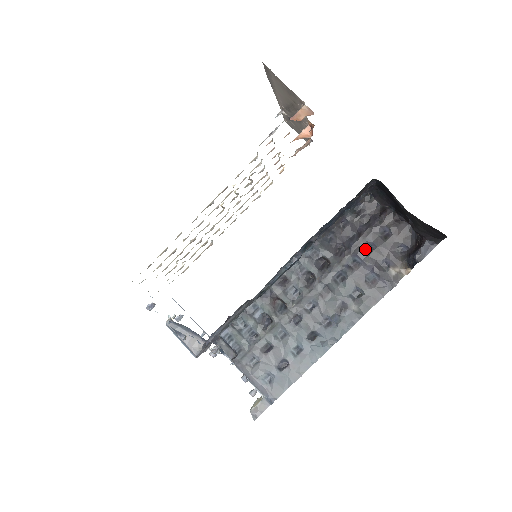
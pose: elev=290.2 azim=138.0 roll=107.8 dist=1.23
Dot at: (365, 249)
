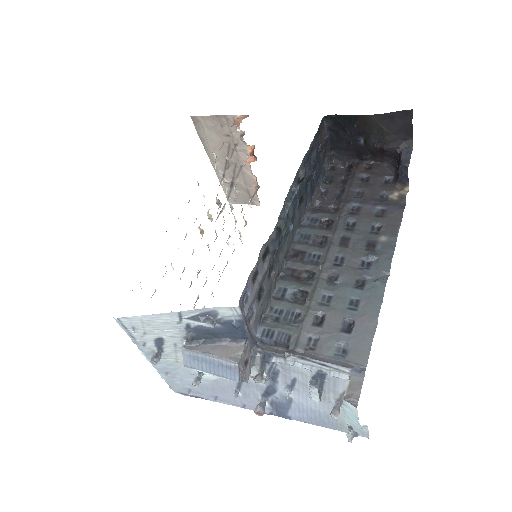
Dot at: (356, 196)
